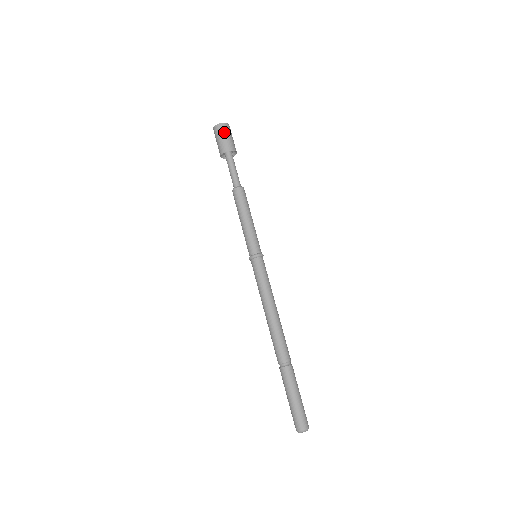
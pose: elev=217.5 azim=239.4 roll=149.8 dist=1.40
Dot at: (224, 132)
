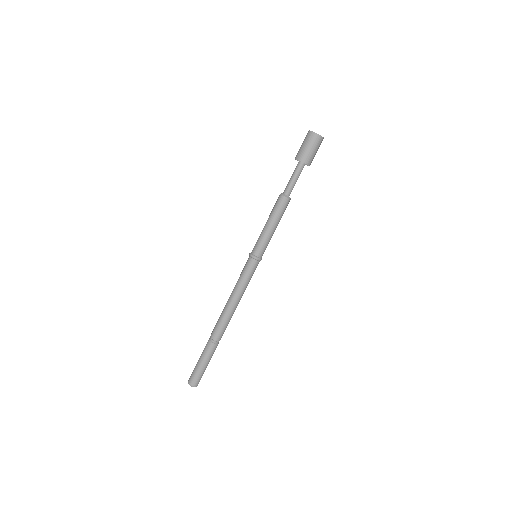
Dot at: (317, 146)
